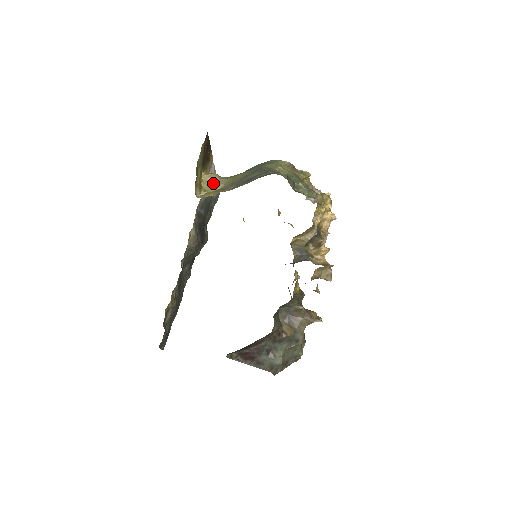
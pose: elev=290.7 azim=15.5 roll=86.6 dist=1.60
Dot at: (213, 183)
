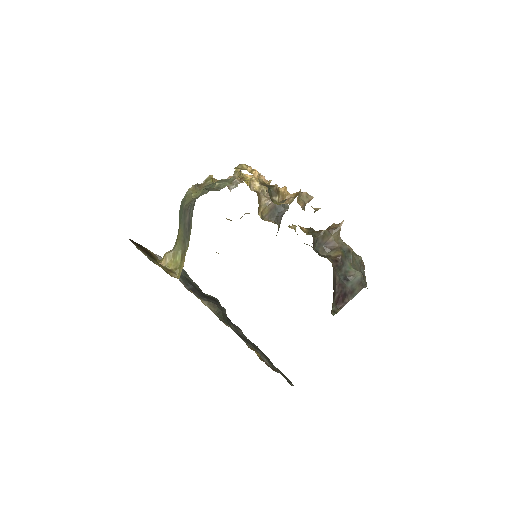
Dot at: (173, 259)
